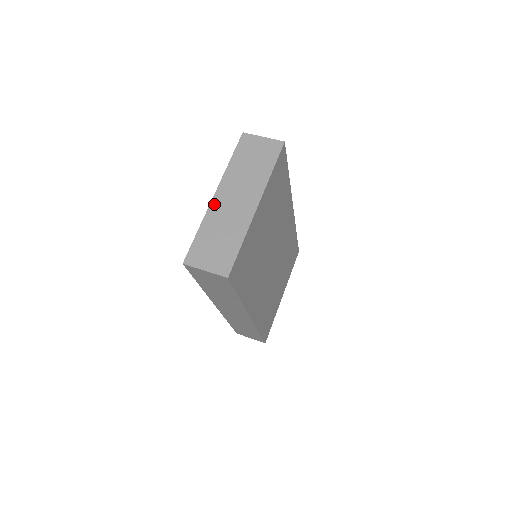
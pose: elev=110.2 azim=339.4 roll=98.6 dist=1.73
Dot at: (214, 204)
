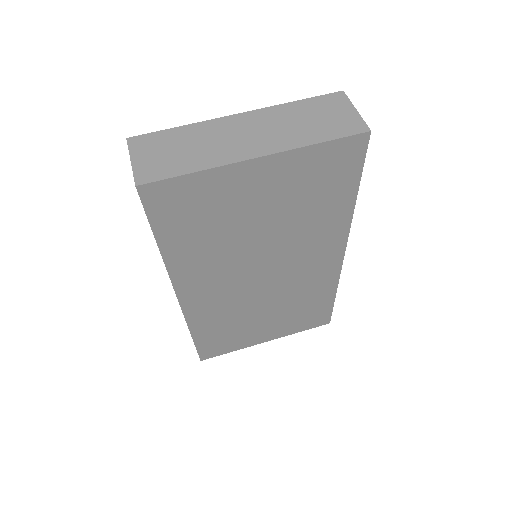
Dot at: (225, 120)
